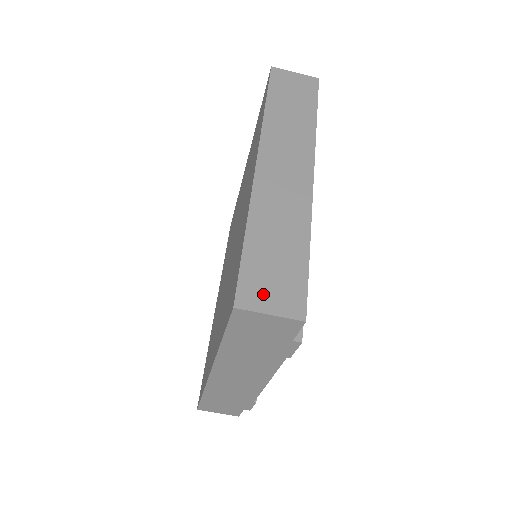
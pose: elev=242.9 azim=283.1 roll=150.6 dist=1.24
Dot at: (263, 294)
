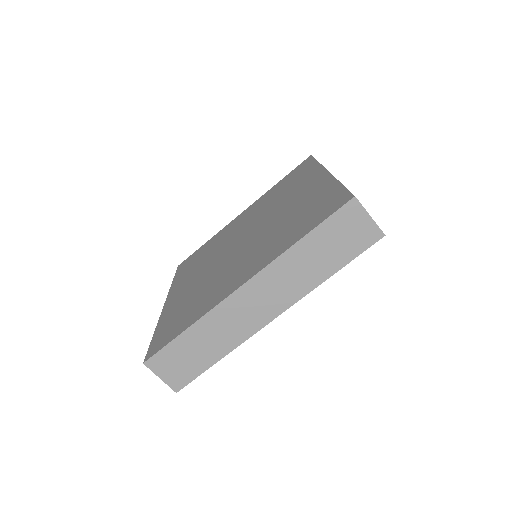
Dot at: (166, 367)
